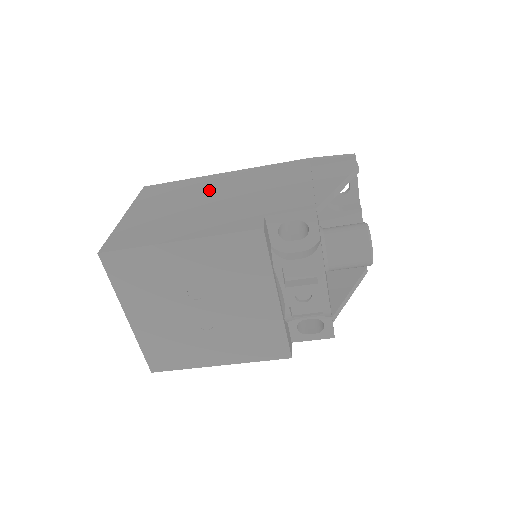
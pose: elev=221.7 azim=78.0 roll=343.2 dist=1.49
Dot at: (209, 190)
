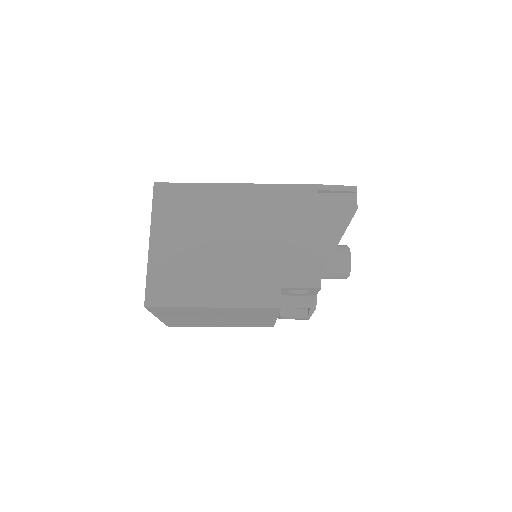
Dot at: (226, 219)
